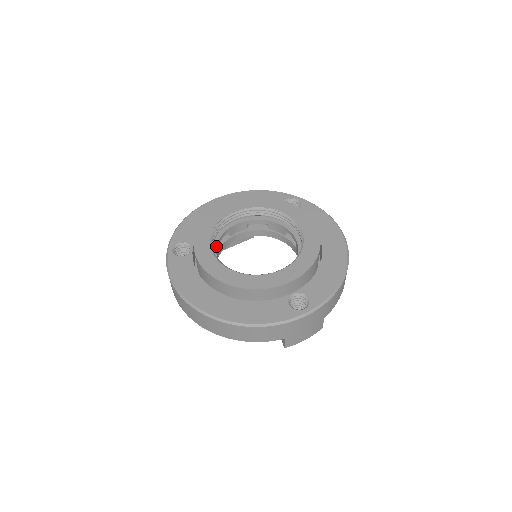
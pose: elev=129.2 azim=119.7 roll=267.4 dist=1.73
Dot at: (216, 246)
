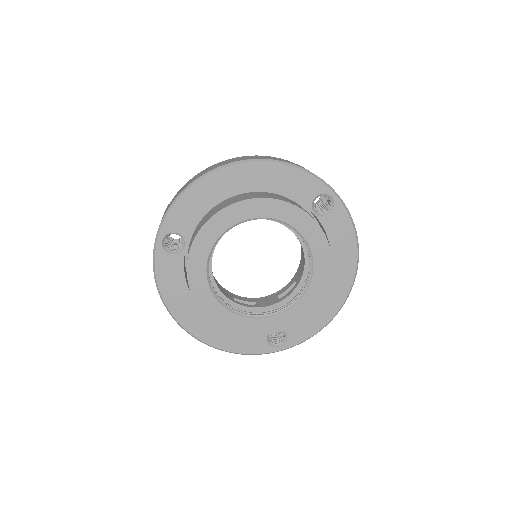
Dot at: occluded
